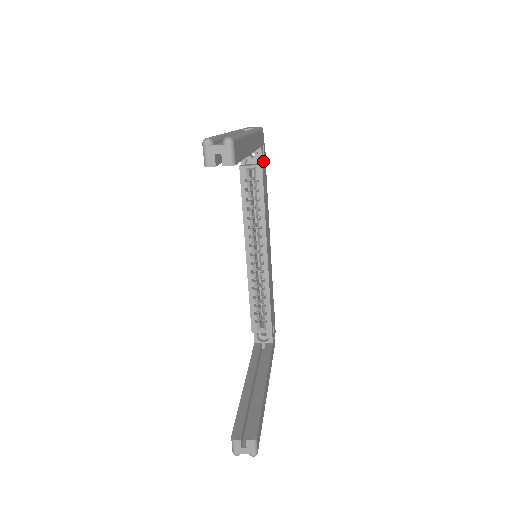
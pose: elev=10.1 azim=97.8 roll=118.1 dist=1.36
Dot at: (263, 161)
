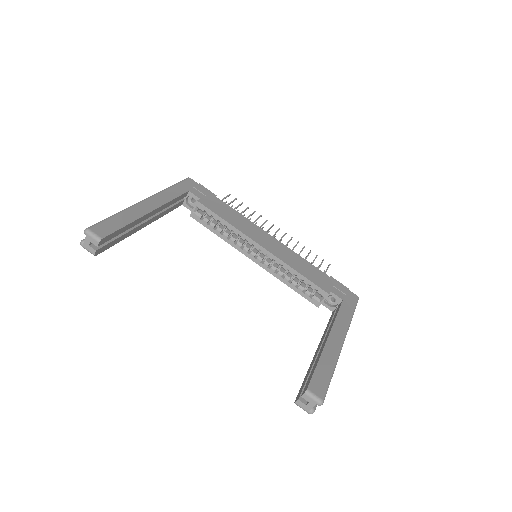
Dot at: (204, 196)
